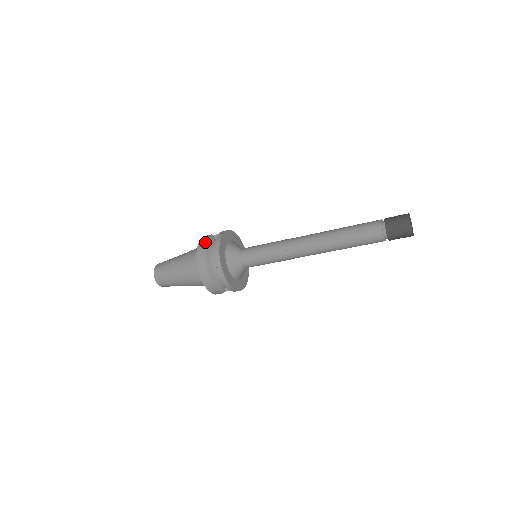
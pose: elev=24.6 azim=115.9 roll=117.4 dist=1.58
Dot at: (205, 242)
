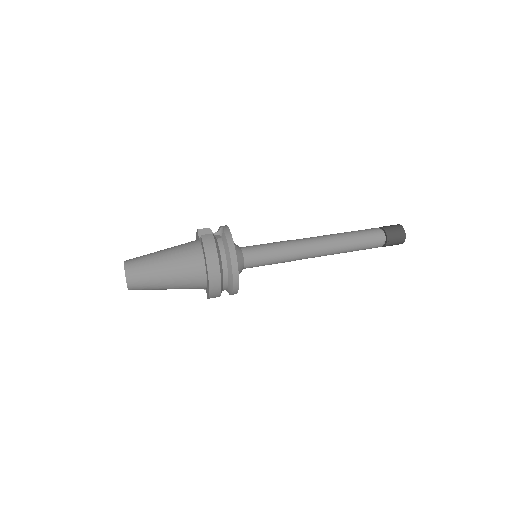
Dot at: (214, 246)
